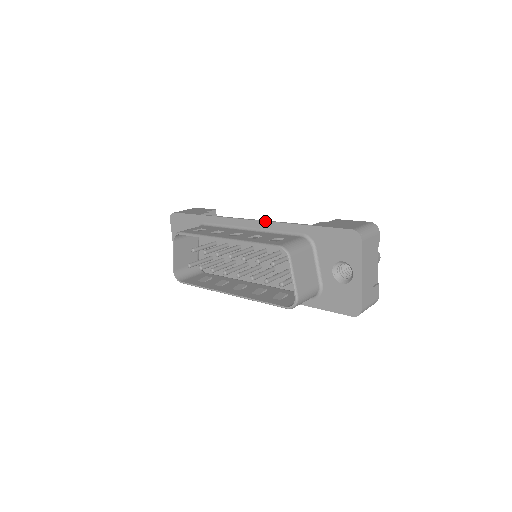
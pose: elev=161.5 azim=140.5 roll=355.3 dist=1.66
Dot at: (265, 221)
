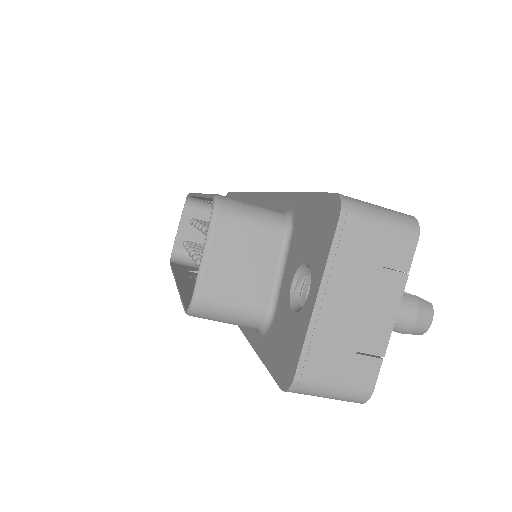
Dot at: (270, 192)
